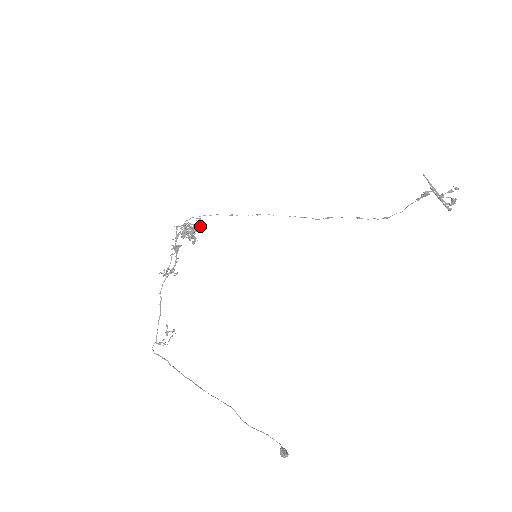
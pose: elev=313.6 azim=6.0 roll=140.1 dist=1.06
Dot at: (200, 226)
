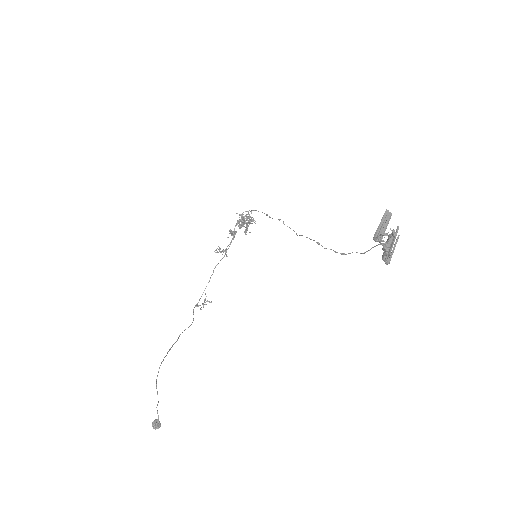
Dot at: (252, 219)
